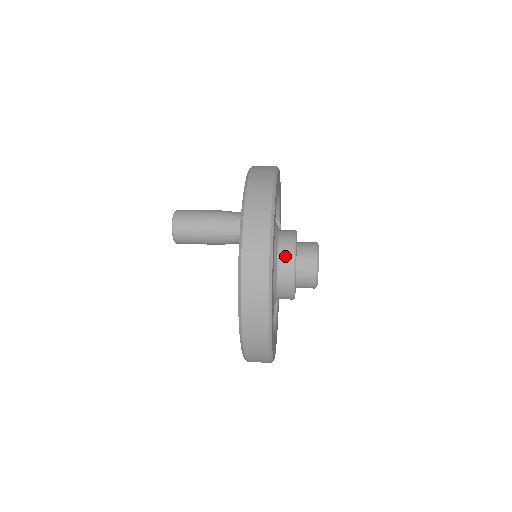
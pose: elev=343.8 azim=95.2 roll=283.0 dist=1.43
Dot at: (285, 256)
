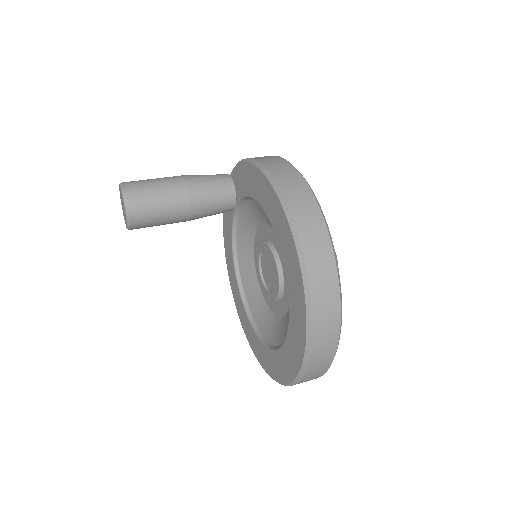
Dot at: occluded
